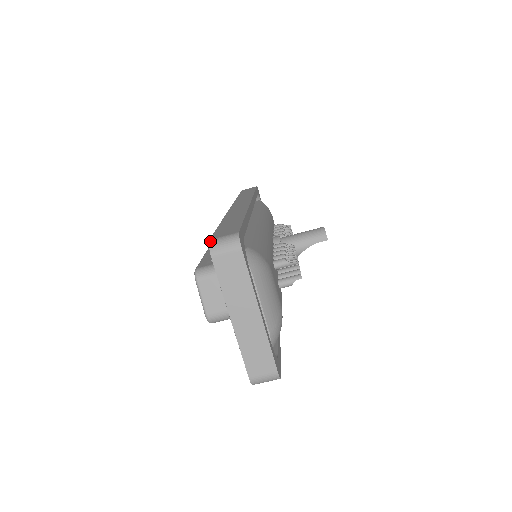
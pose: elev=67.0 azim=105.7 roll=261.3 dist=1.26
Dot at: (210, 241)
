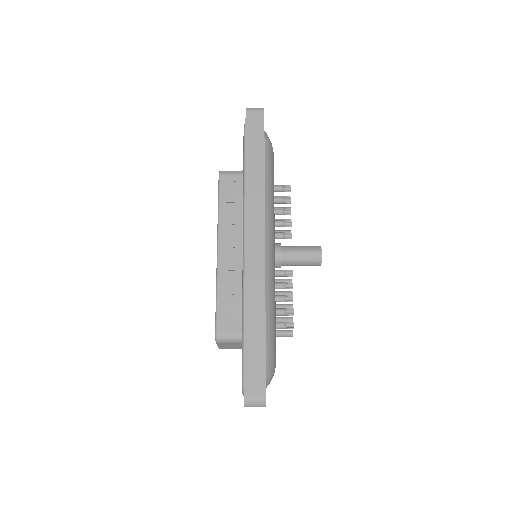
Dot at: (245, 401)
